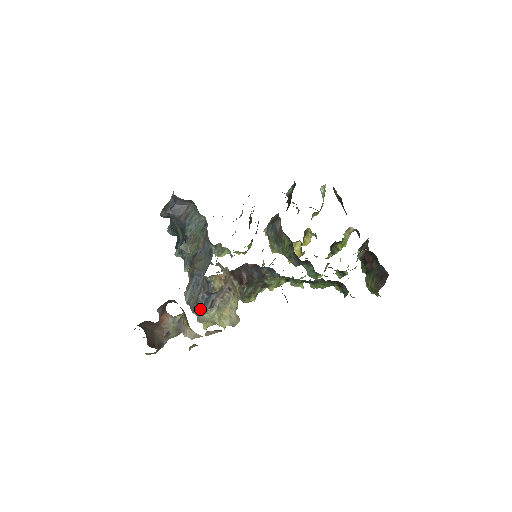
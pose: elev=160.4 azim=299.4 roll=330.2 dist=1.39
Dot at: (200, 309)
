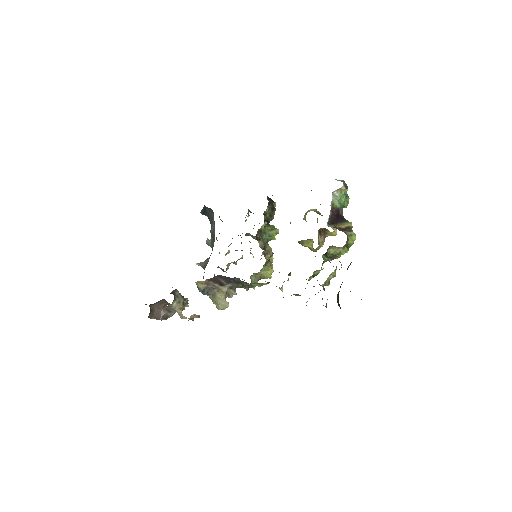
Dot at: (203, 293)
